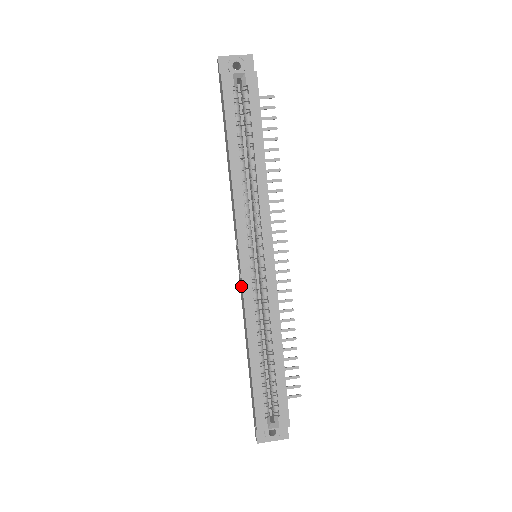
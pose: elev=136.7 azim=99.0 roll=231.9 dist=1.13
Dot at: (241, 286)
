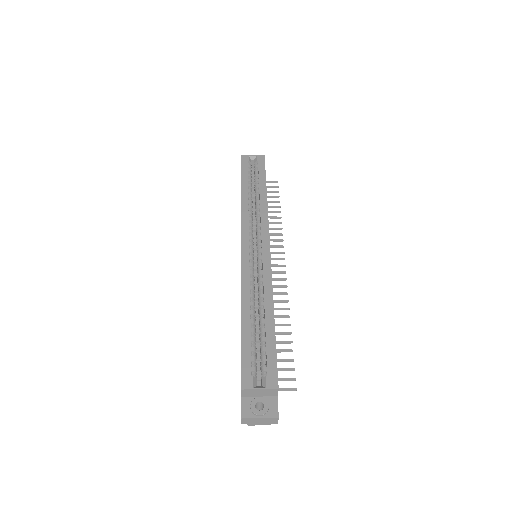
Dot at: occluded
